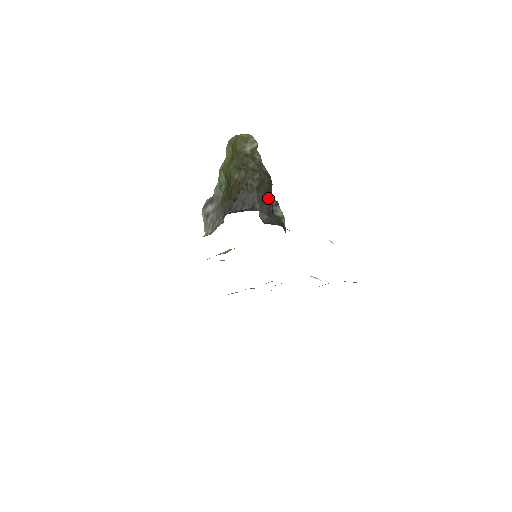
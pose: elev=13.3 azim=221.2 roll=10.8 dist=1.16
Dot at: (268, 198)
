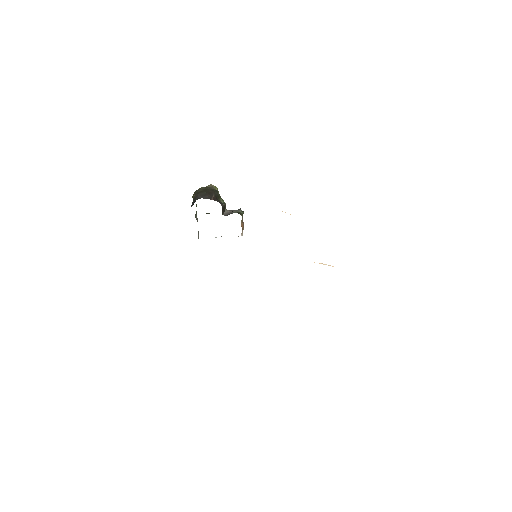
Dot at: (210, 194)
